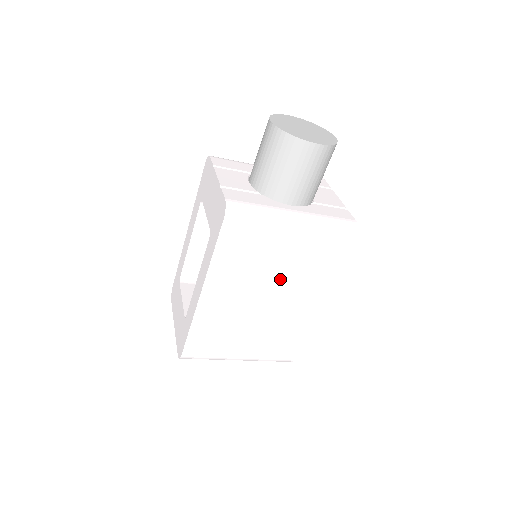
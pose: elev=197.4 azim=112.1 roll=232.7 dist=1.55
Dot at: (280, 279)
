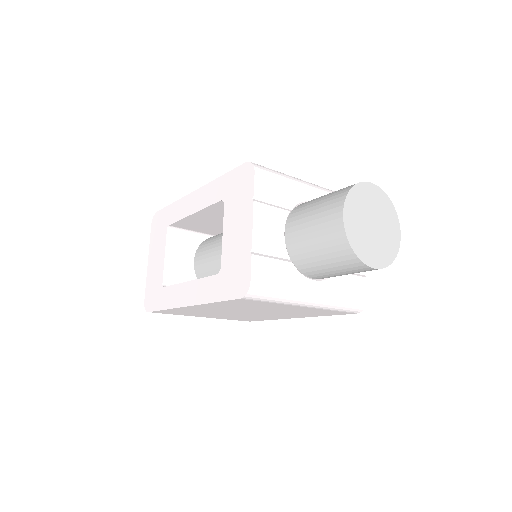
Dot at: (269, 311)
